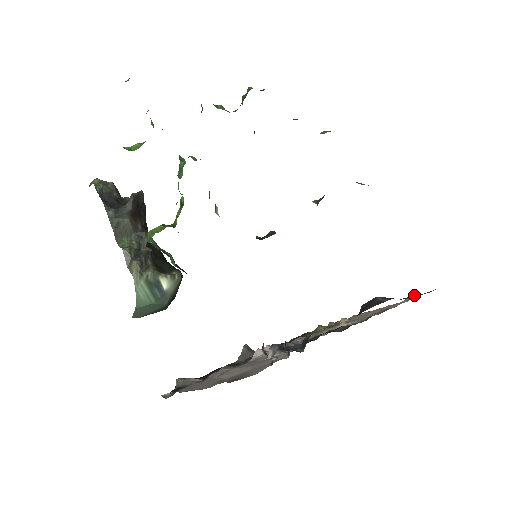
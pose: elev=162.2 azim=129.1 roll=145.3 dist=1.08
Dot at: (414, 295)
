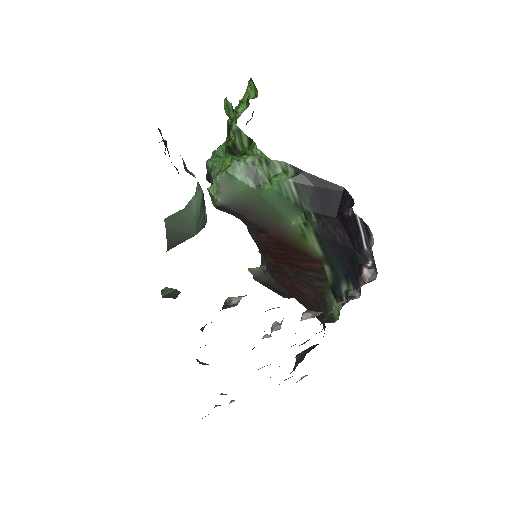
Dot at: occluded
